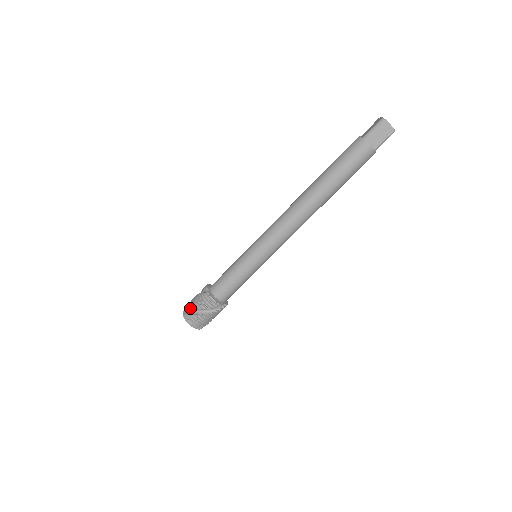
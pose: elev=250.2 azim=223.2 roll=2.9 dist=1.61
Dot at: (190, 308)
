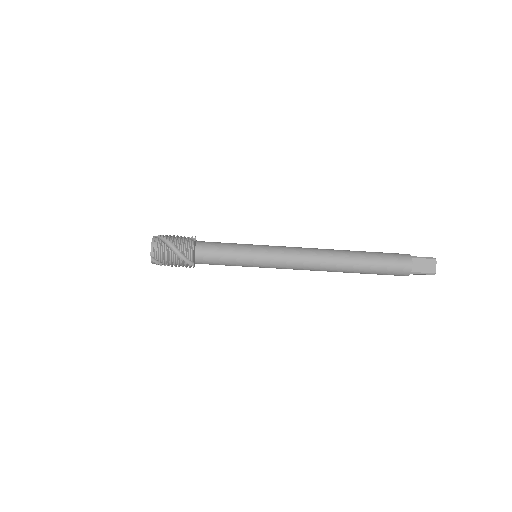
Dot at: (166, 237)
